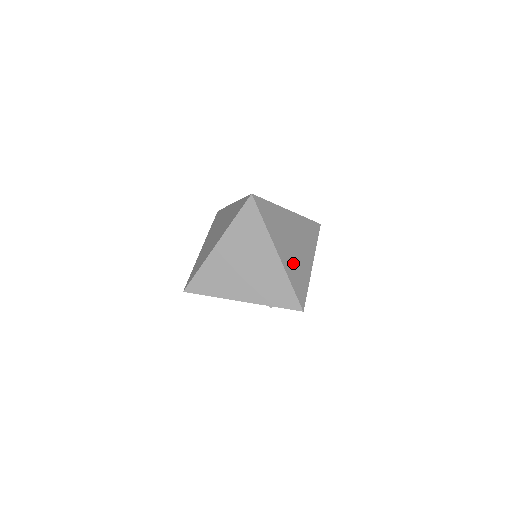
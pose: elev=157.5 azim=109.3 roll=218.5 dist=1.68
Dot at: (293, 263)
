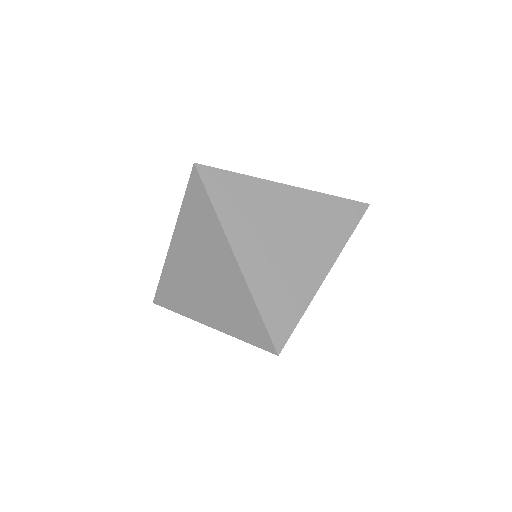
Dot at: (273, 273)
